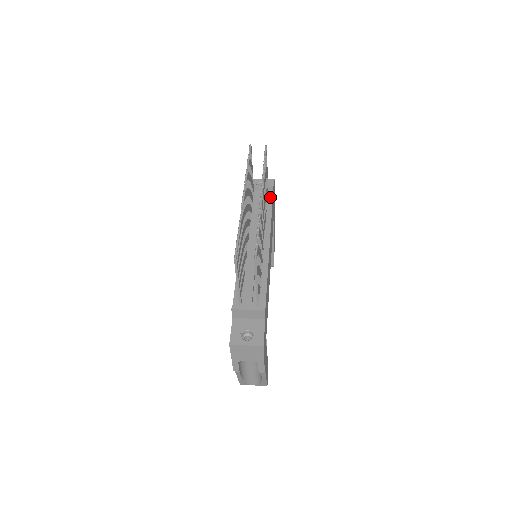
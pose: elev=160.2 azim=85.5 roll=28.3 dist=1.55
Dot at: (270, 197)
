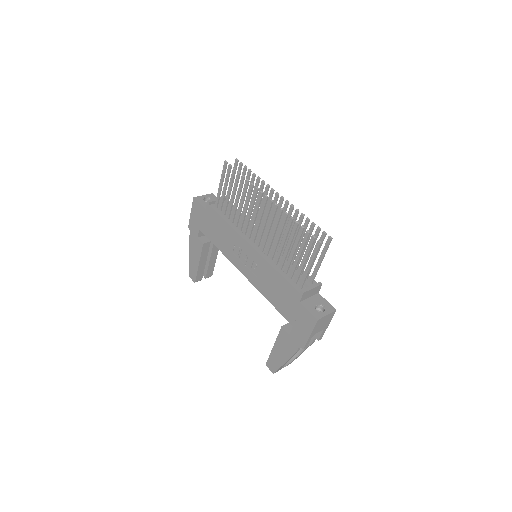
Dot at: occluded
